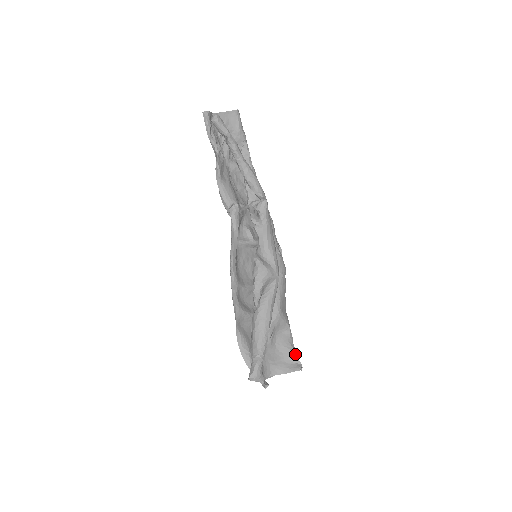
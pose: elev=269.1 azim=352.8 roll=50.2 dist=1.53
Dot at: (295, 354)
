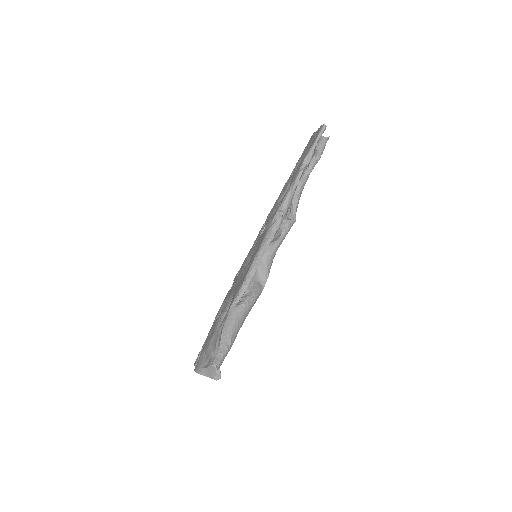
Dot at: occluded
